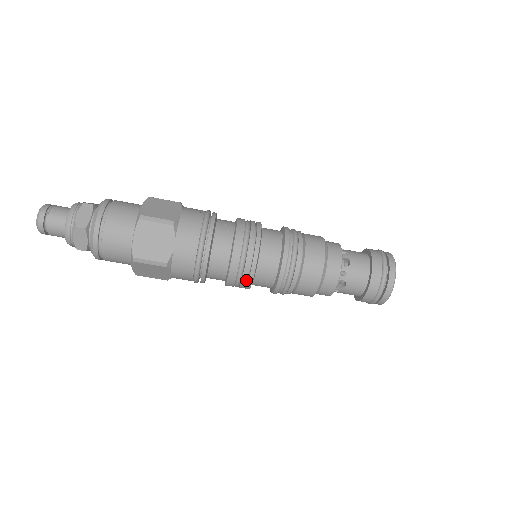
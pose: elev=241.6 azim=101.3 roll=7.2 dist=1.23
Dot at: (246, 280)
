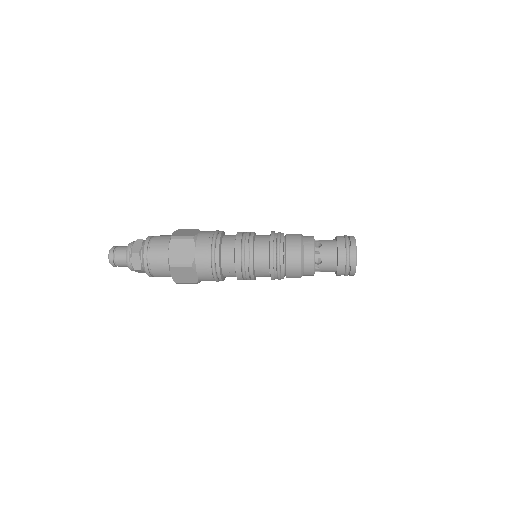
Dot at: occluded
